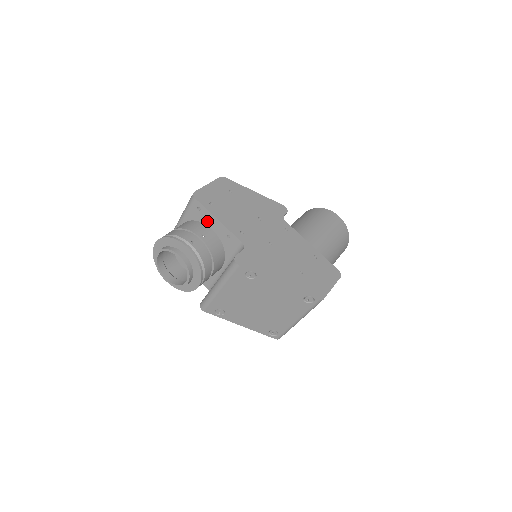
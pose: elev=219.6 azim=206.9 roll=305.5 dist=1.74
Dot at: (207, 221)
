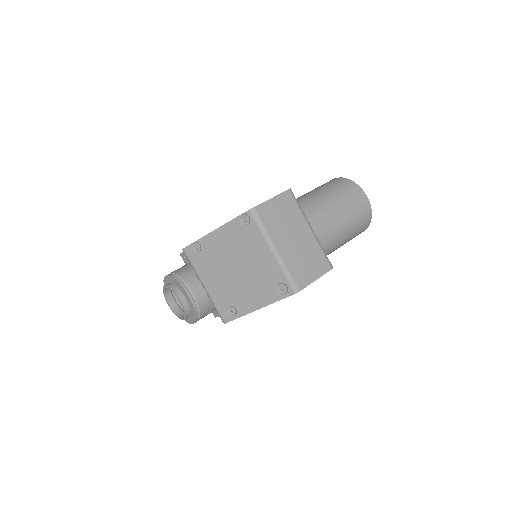
Dot at: occluded
